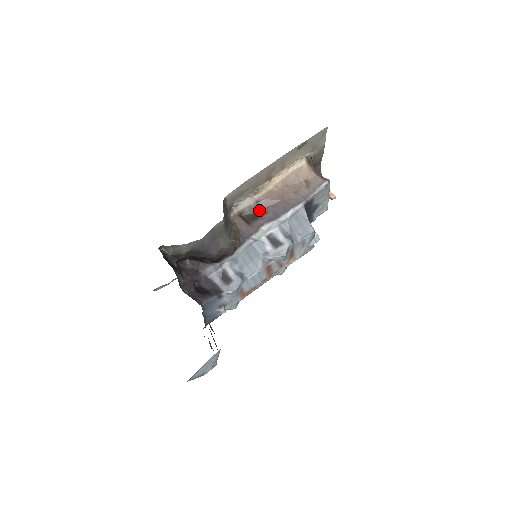
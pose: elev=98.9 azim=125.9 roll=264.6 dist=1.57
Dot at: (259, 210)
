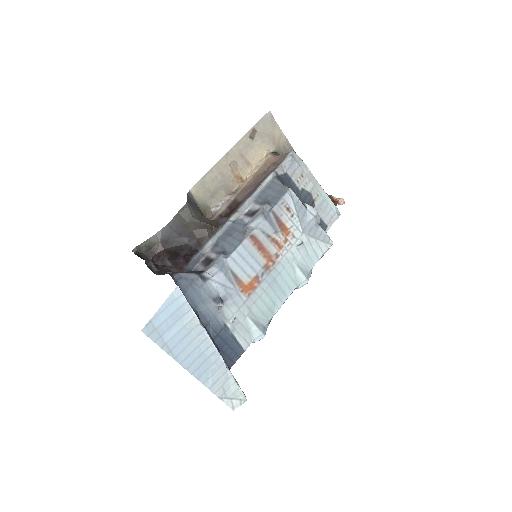
Dot at: (237, 205)
